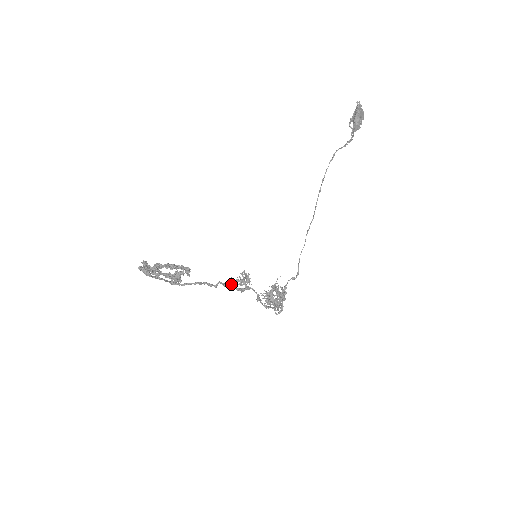
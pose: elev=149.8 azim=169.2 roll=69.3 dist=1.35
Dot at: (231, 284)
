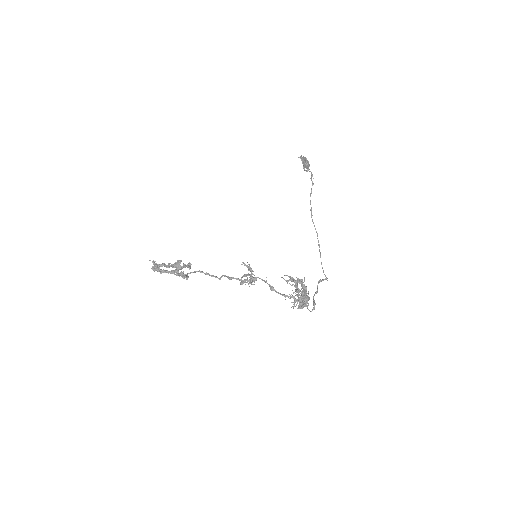
Dot at: (240, 282)
